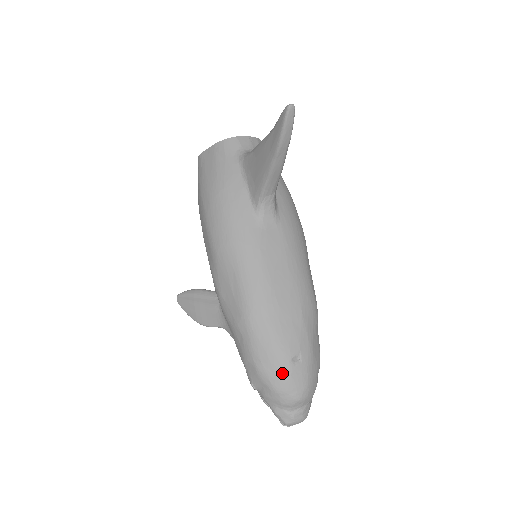
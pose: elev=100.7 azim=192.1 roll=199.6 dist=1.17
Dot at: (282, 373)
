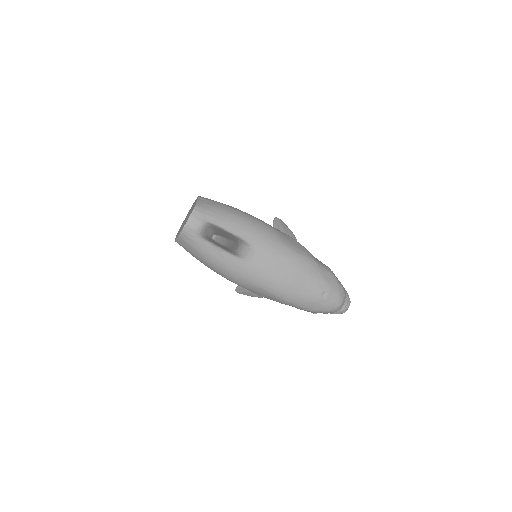
Dot at: (323, 305)
